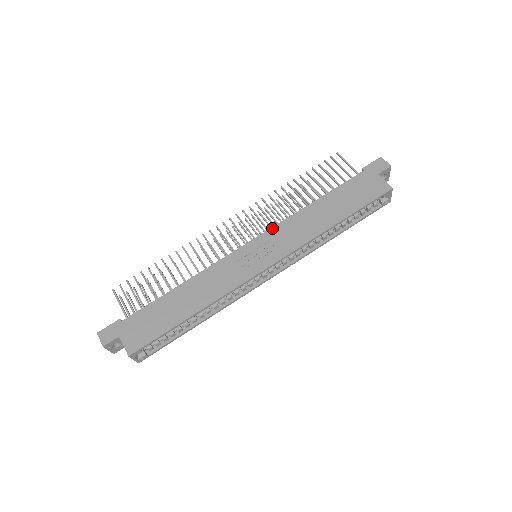
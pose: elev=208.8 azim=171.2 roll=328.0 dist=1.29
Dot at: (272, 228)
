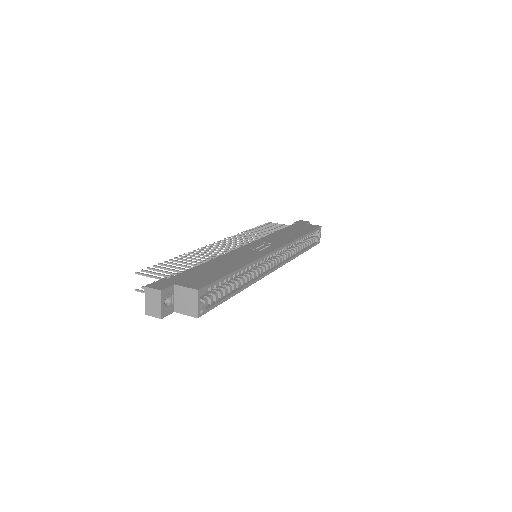
Dot at: (259, 239)
